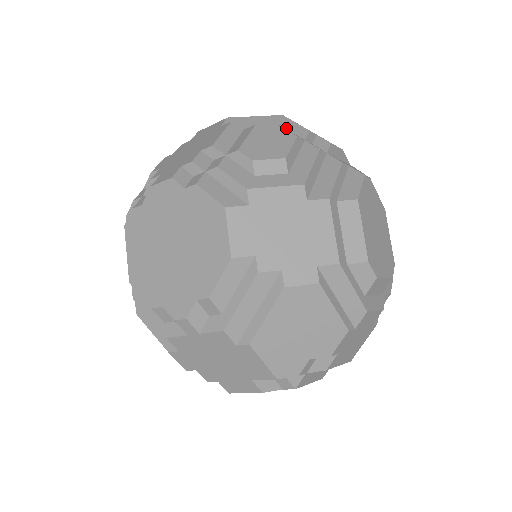
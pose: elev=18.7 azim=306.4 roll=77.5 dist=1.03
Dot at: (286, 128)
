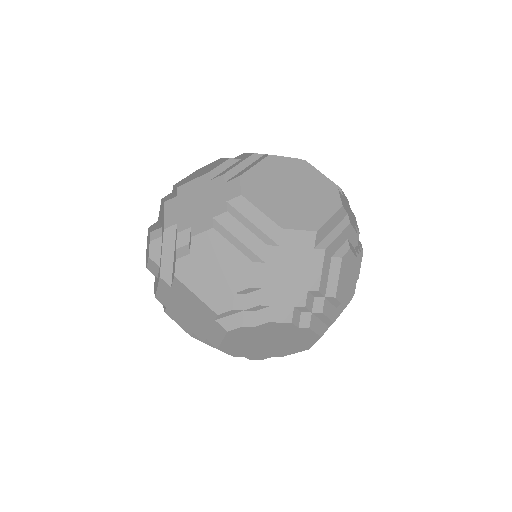
Dot at: (349, 239)
